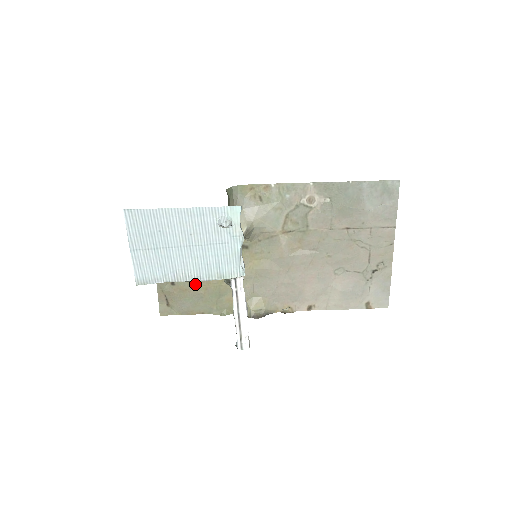
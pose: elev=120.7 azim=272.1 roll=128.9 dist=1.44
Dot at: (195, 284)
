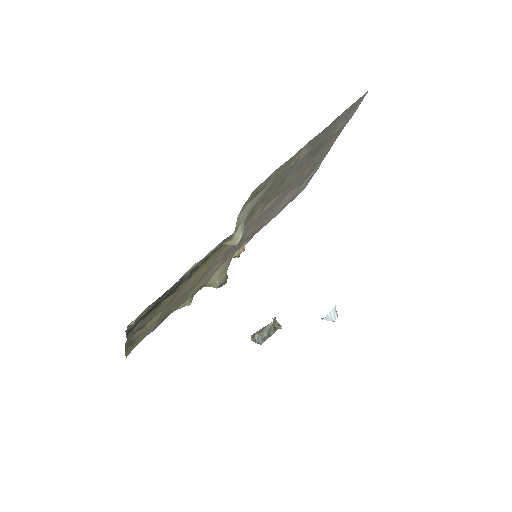
Dot at: (167, 308)
